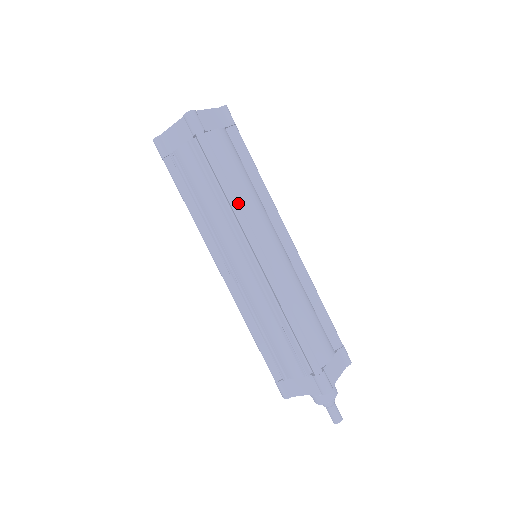
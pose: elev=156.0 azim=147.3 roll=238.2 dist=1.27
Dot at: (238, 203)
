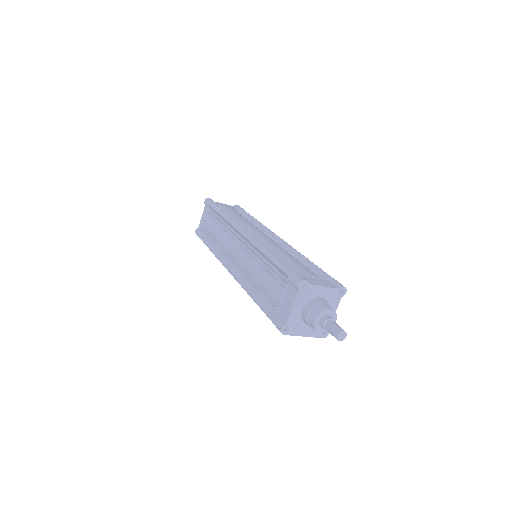
Dot at: (230, 217)
